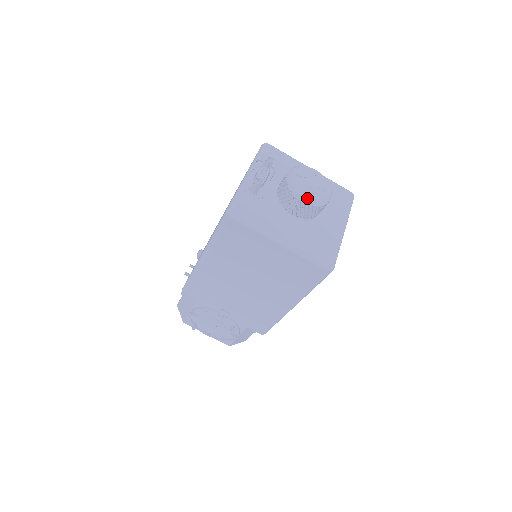
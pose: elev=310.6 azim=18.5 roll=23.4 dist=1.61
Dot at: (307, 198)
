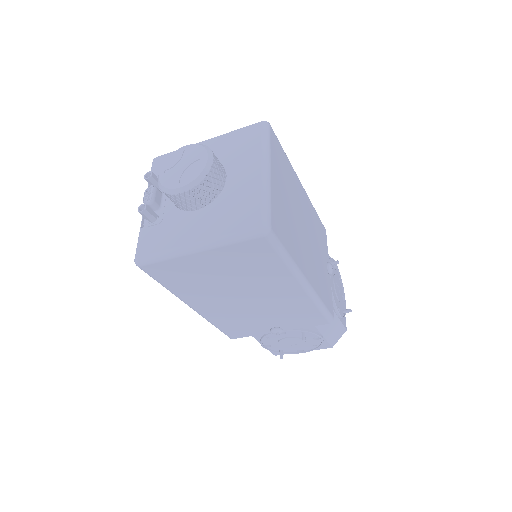
Dot at: (182, 186)
